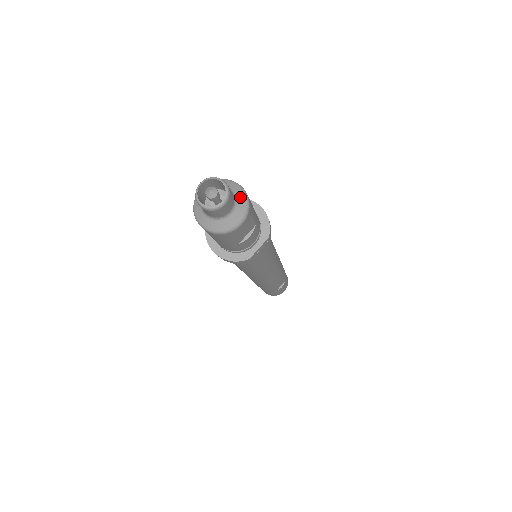
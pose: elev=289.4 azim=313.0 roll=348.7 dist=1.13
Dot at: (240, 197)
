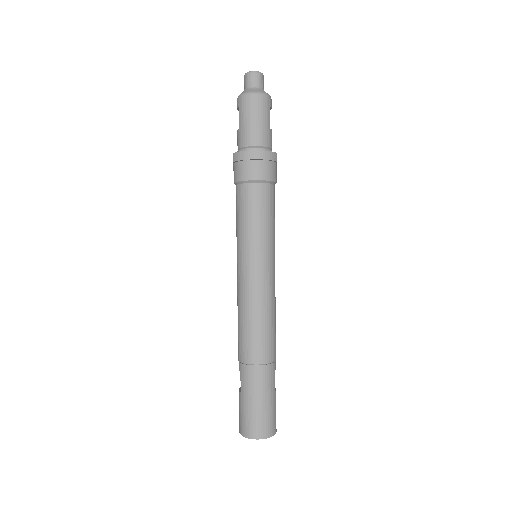
Dot at: occluded
